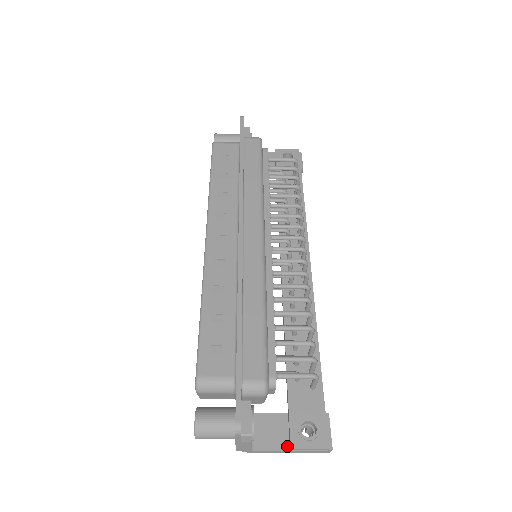
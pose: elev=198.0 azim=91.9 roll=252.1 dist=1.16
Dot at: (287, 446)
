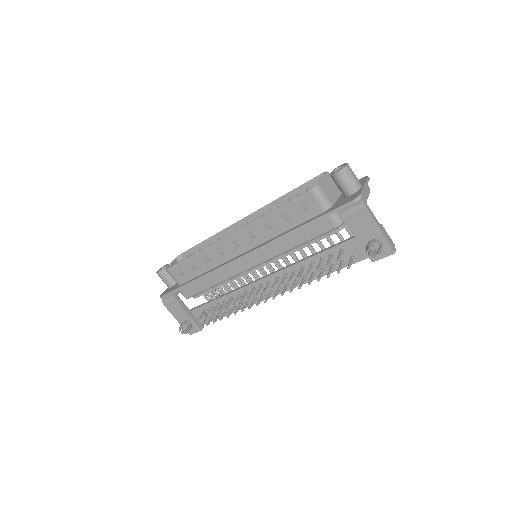
Dot at: occluded
